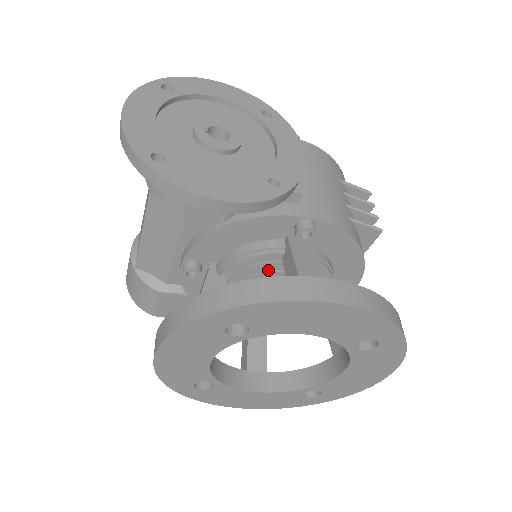
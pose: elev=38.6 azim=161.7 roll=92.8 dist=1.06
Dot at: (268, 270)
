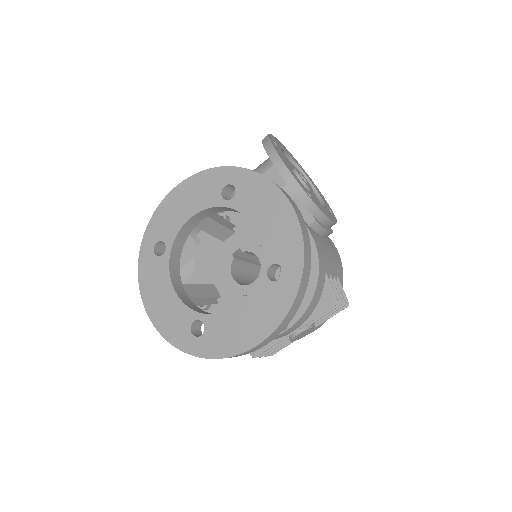
Dot at: (259, 243)
